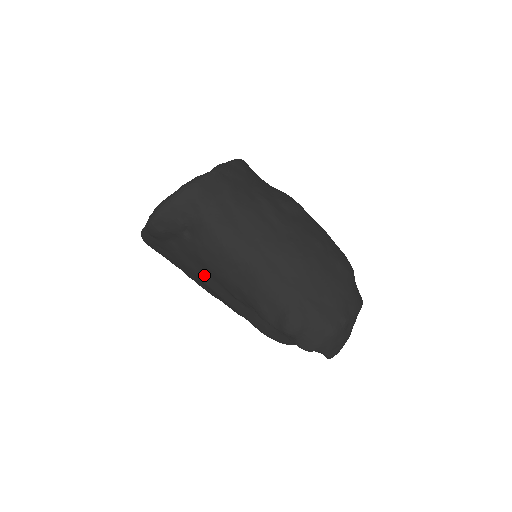
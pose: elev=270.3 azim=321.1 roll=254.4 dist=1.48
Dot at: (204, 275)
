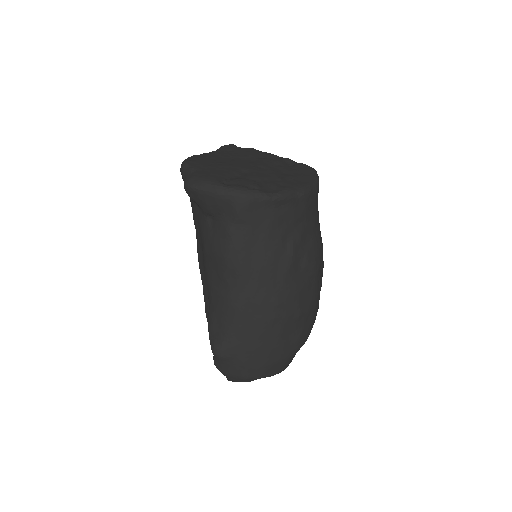
Dot at: (200, 246)
